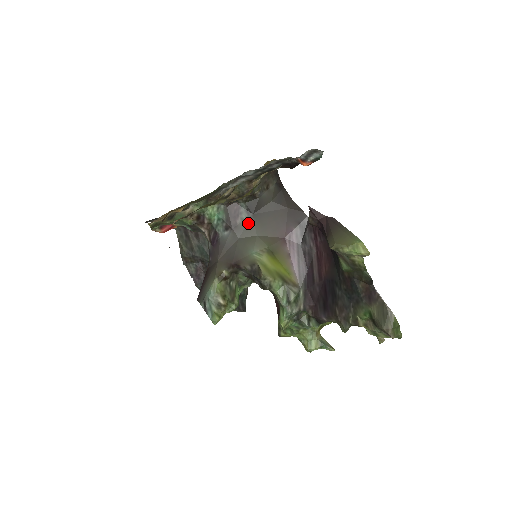
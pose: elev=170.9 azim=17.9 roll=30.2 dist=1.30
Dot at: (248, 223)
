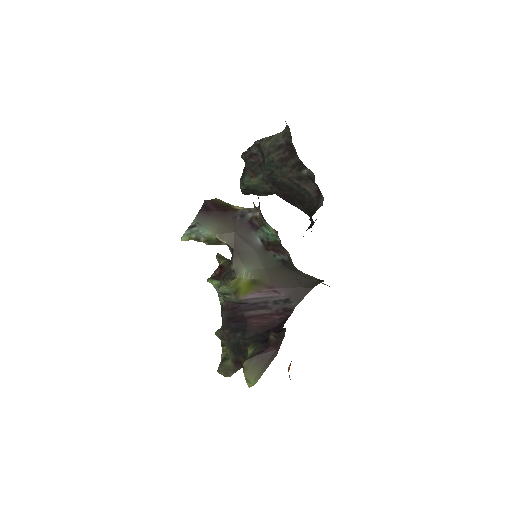
Dot at: (273, 261)
